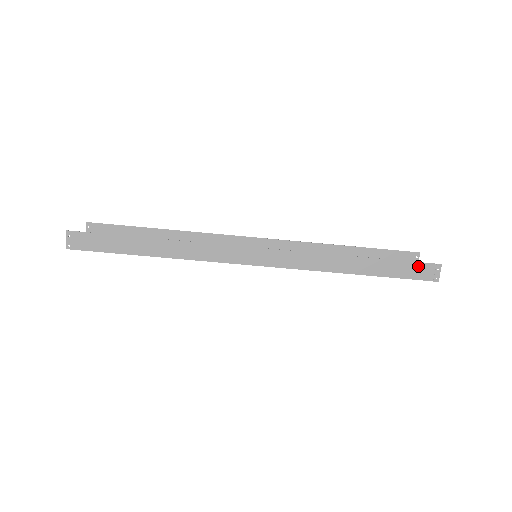
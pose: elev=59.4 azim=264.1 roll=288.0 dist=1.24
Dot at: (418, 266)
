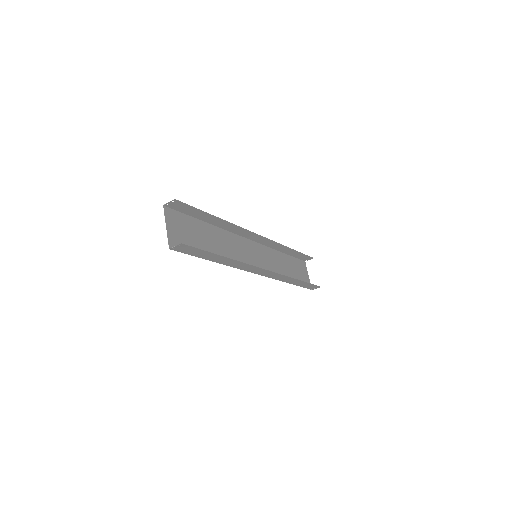
Dot at: (314, 286)
